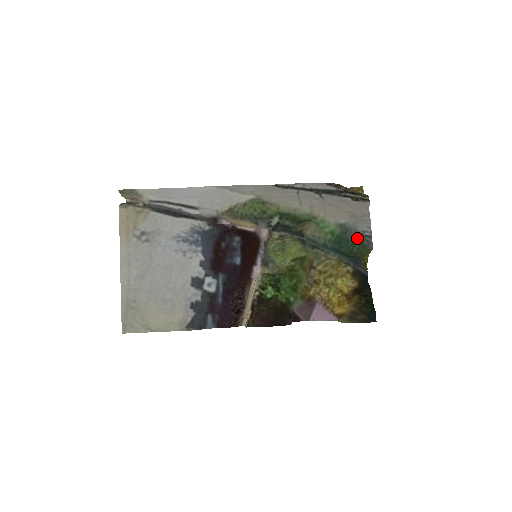
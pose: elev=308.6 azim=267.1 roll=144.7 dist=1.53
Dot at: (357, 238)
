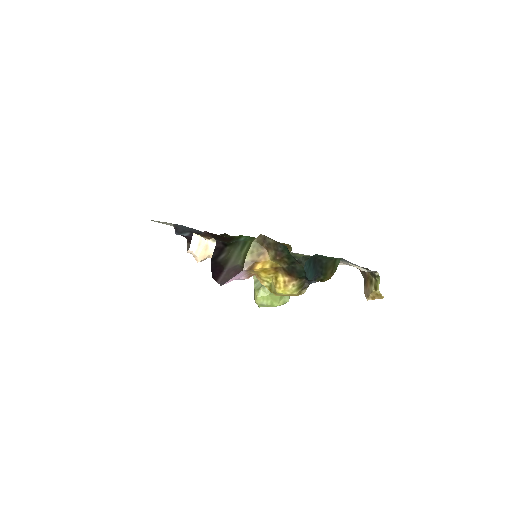
Dot at: occluded
